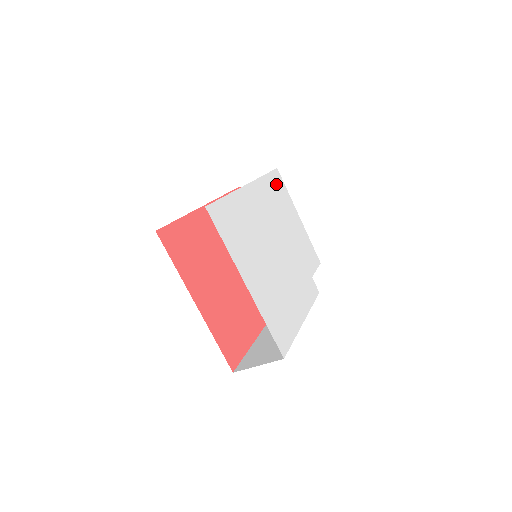
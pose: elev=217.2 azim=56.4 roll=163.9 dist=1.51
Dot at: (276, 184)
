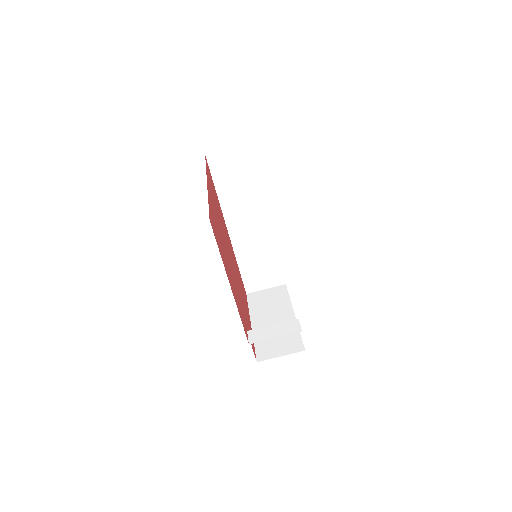
Dot at: occluded
